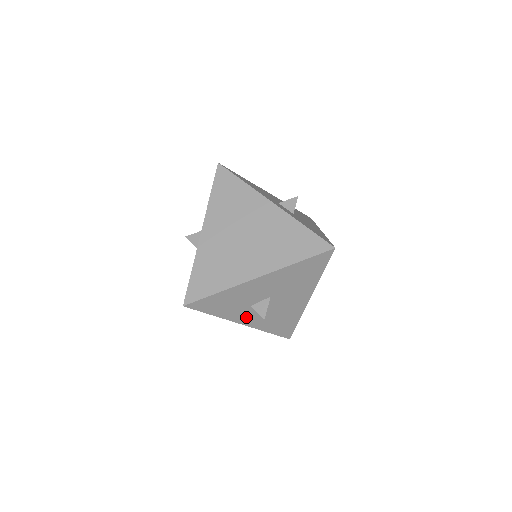
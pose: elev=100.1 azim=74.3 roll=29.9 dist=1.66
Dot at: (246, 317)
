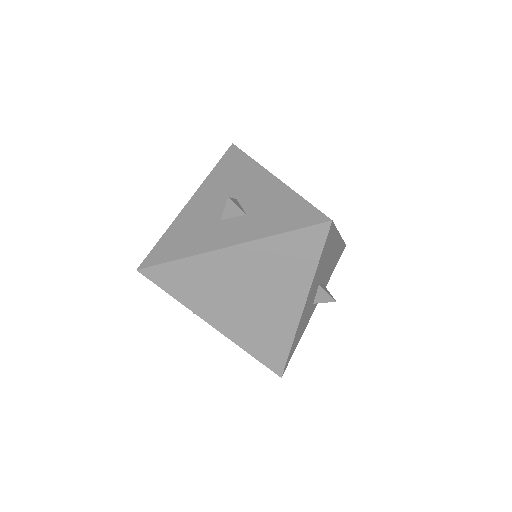
Dot at: (315, 304)
